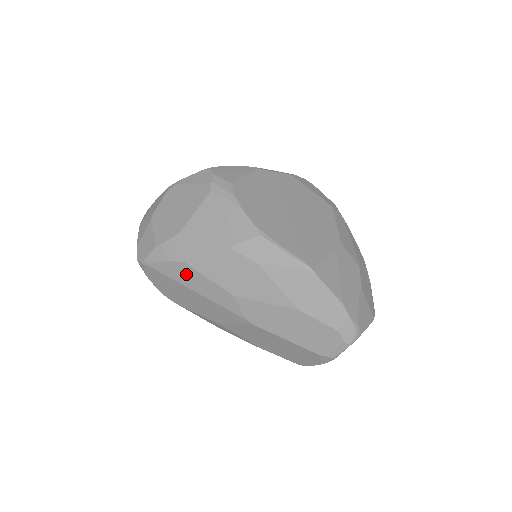
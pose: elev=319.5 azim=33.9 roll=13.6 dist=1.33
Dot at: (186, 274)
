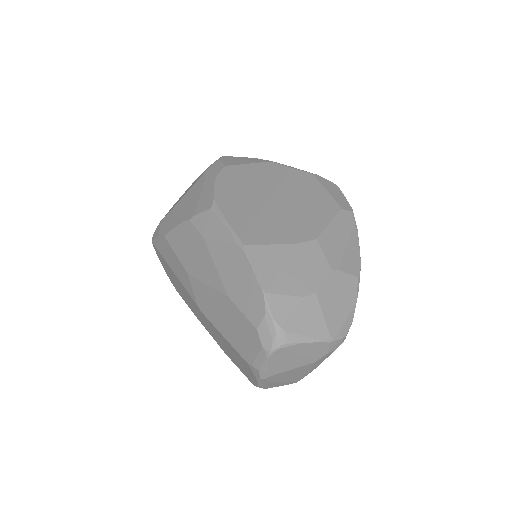
Dot at: (167, 250)
